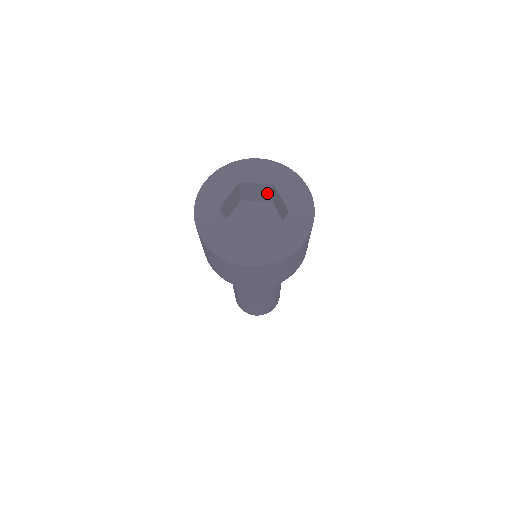
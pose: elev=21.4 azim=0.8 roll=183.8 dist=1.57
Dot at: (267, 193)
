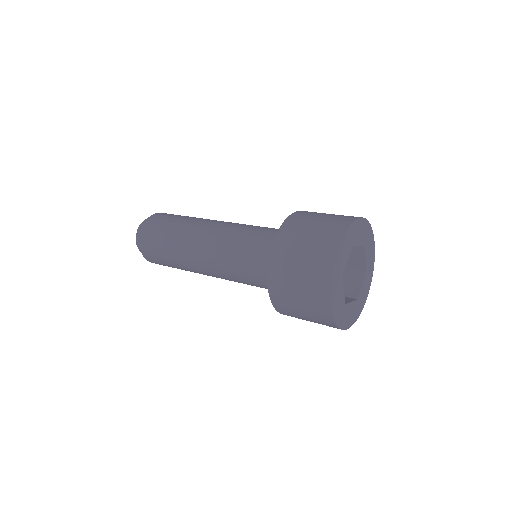
Dot at: occluded
